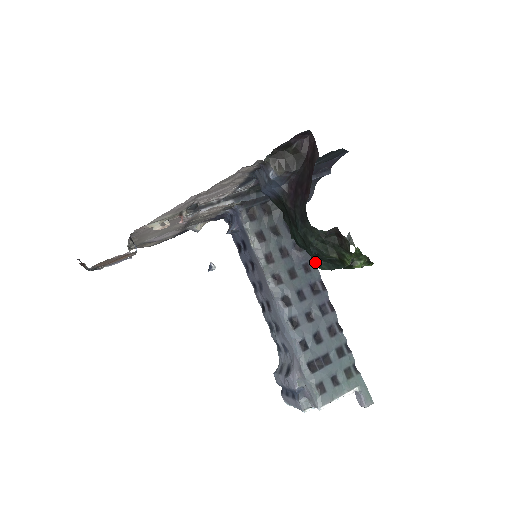
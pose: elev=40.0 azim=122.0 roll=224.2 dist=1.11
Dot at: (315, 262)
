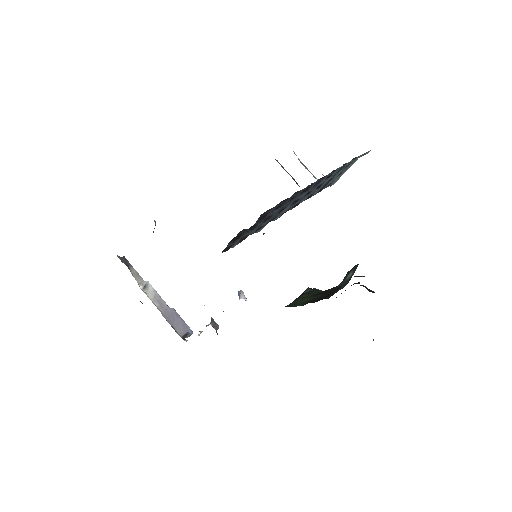
Dot at: occluded
